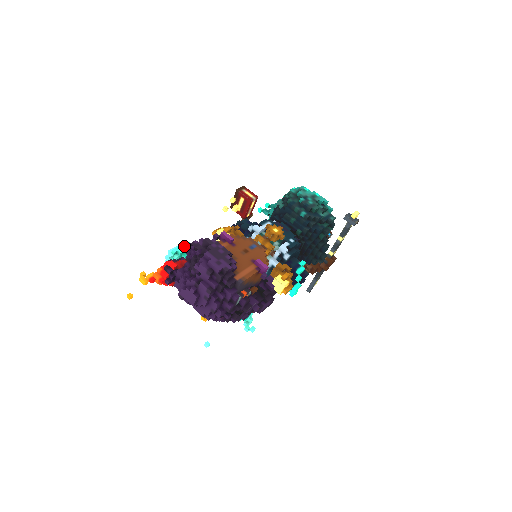
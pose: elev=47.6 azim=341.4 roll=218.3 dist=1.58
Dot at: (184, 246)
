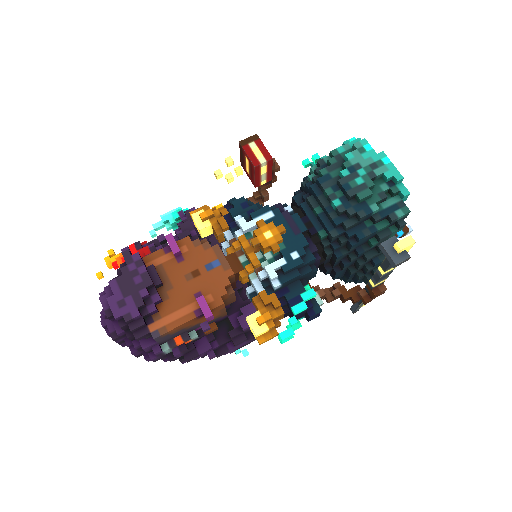
Dot at: (176, 214)
